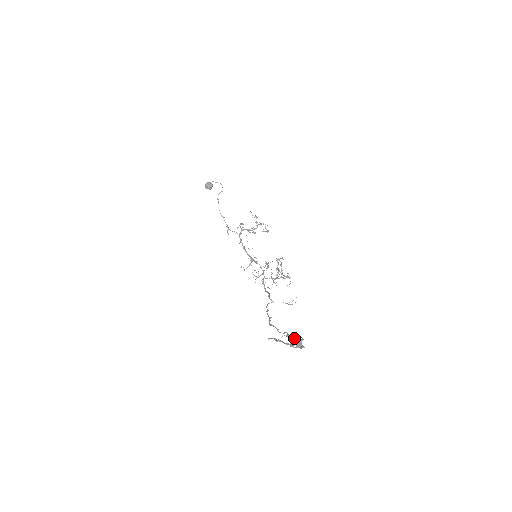
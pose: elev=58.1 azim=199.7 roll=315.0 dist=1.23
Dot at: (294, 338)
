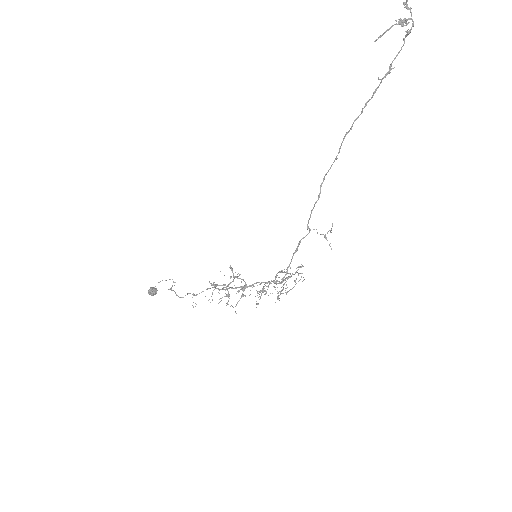
Dot at: (404, 4)
